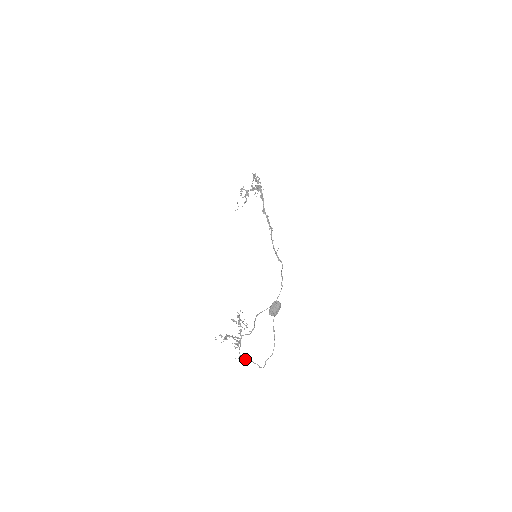
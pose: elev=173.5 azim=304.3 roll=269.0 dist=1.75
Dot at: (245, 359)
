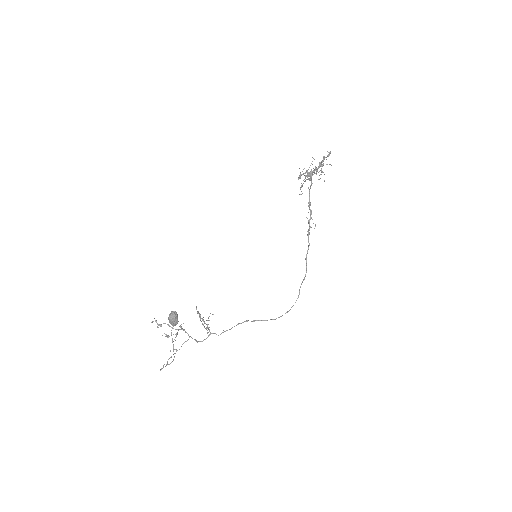
Dot at: occluded
